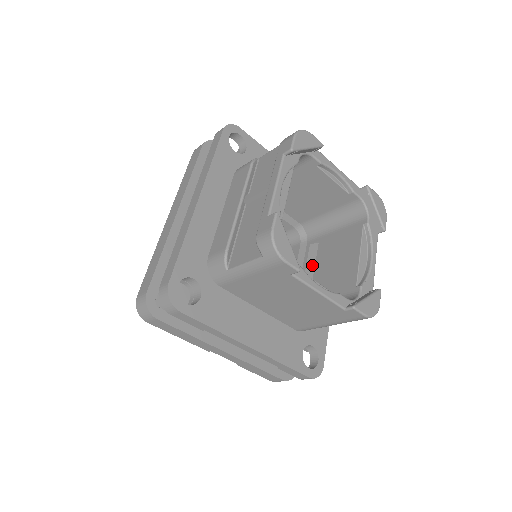
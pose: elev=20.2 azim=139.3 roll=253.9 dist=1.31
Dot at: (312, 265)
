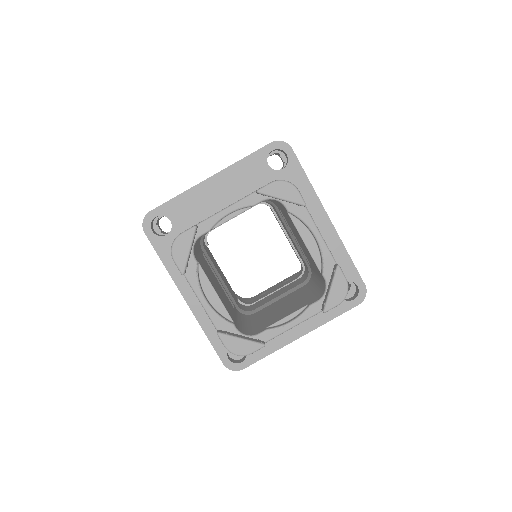
Dot at: occluded
